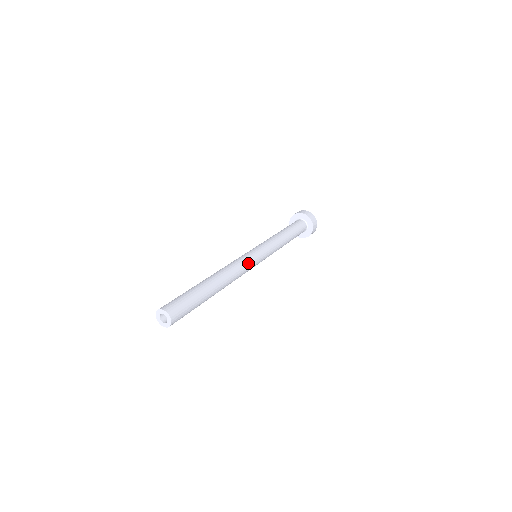
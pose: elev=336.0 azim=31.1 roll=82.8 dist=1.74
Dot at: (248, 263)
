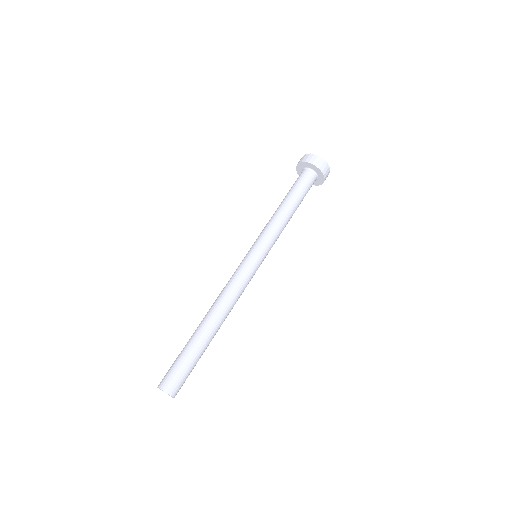
Dot at: (245, 278)
